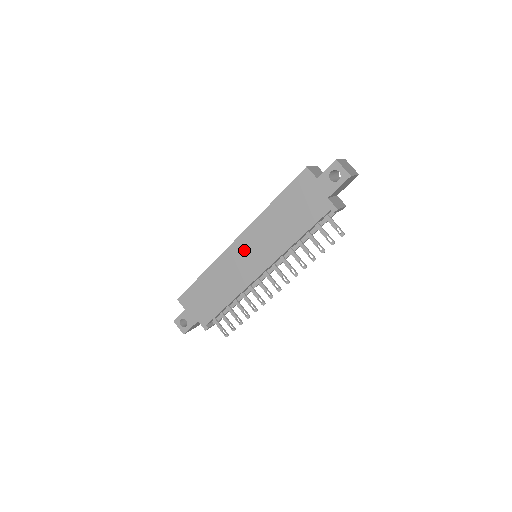
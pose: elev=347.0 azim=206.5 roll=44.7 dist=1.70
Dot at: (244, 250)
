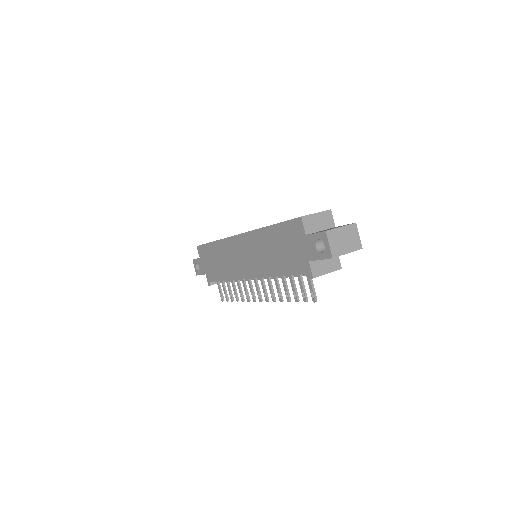
Dot at: (242, 249)
